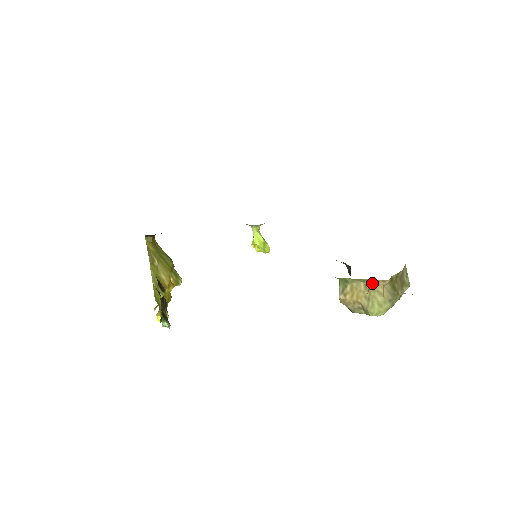
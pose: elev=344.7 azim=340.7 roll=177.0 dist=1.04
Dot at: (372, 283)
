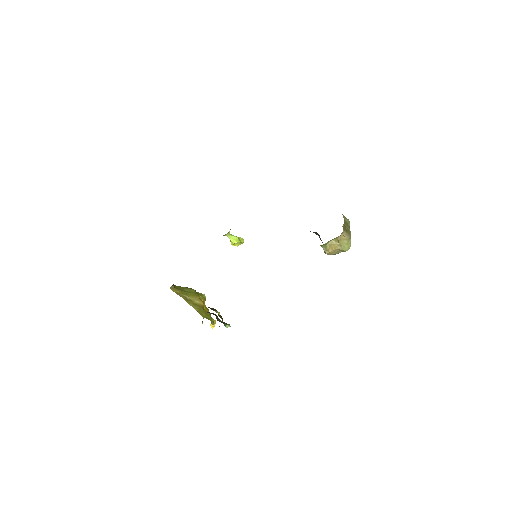
Dot at: (338, 238)
